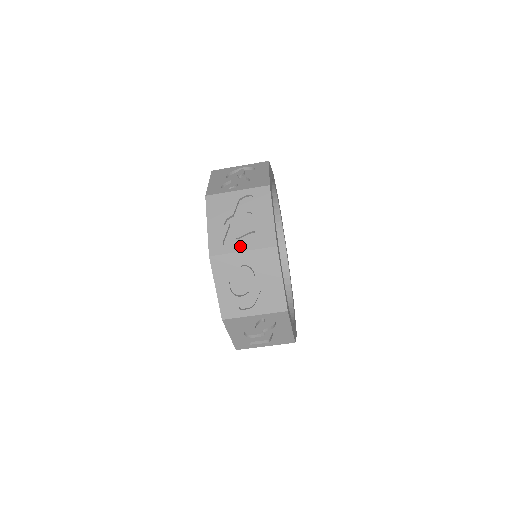
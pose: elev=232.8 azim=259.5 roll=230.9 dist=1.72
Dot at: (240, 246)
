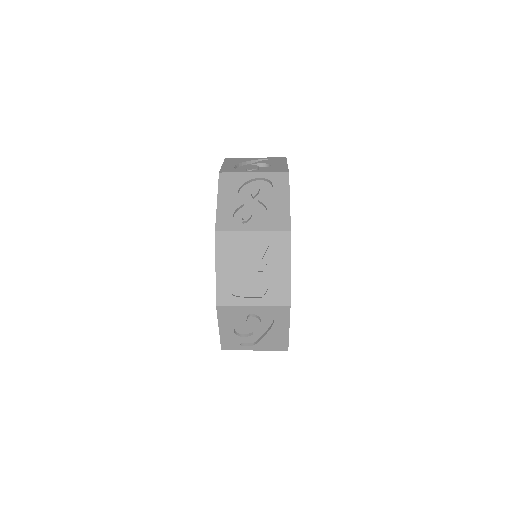
Dot at: (251, 300)
